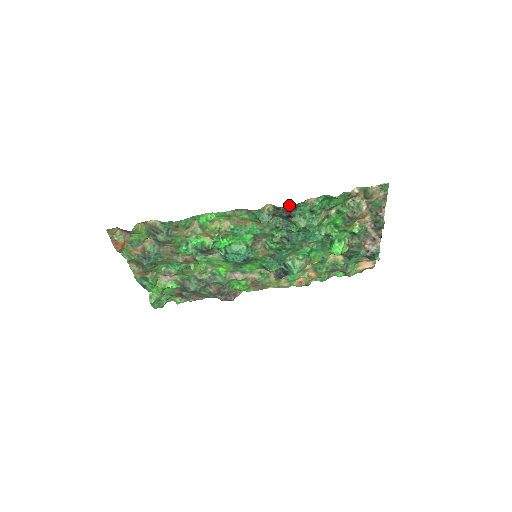
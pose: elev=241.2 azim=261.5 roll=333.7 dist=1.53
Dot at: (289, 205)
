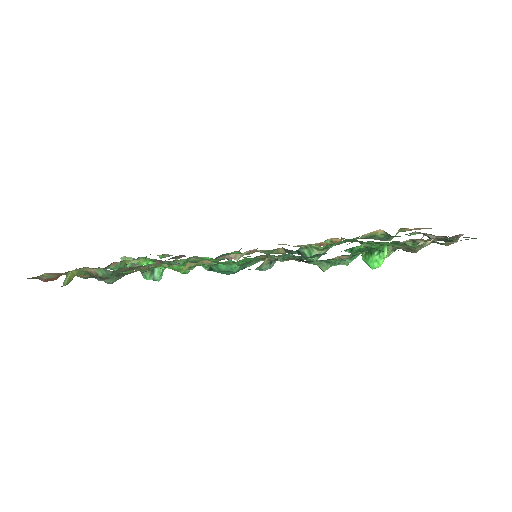
Dot at: occluded
